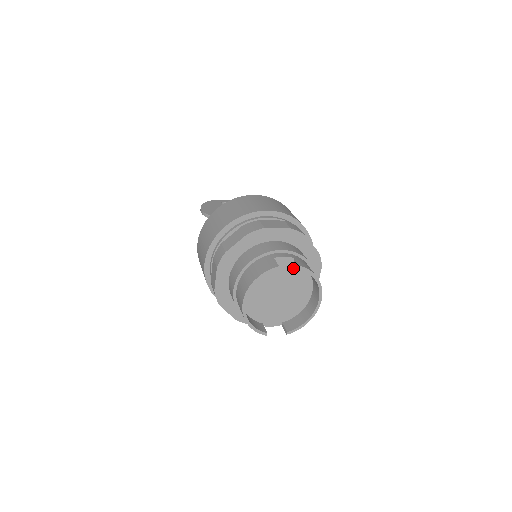
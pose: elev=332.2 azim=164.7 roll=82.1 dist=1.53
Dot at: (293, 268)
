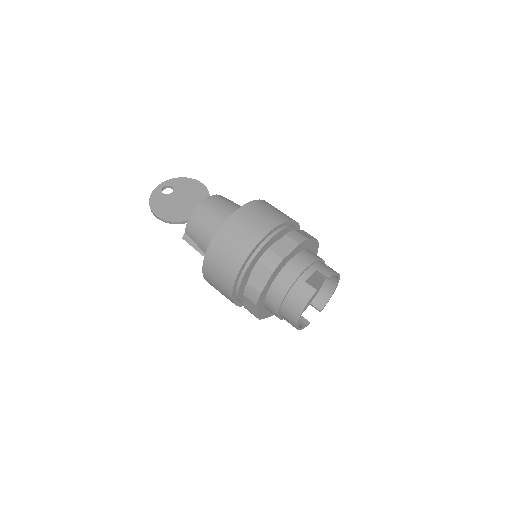
Dot at: (316, 275)
